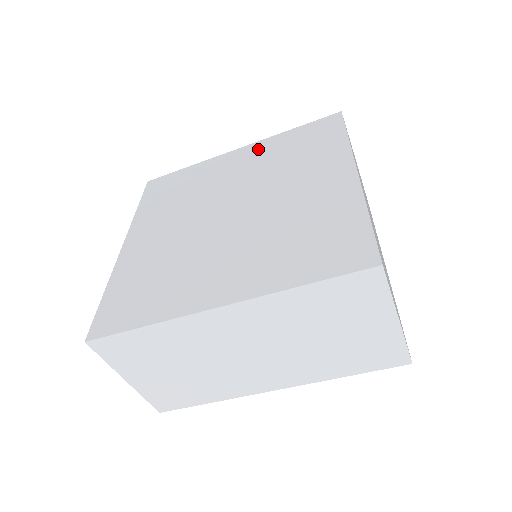
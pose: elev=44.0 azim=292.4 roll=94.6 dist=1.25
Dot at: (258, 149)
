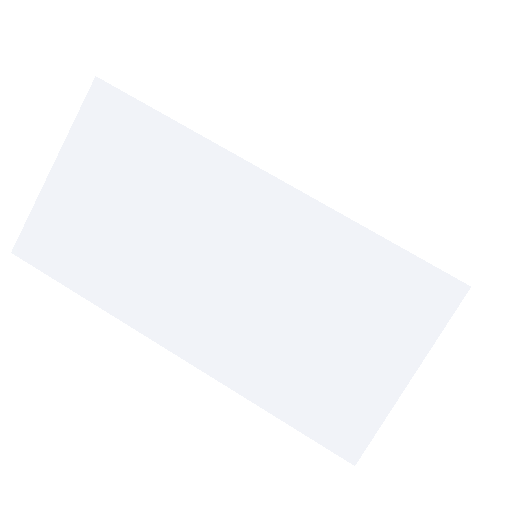
Dot at: occluded
